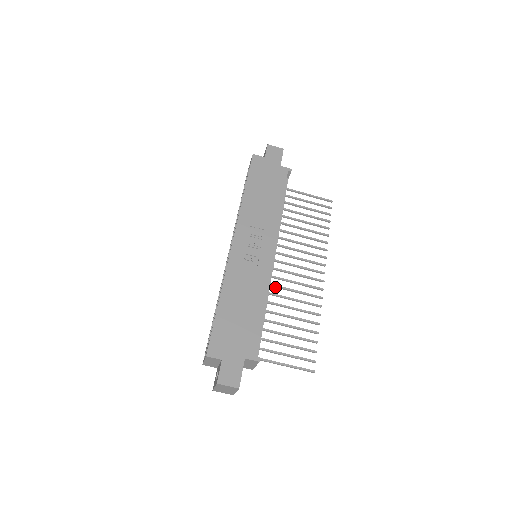
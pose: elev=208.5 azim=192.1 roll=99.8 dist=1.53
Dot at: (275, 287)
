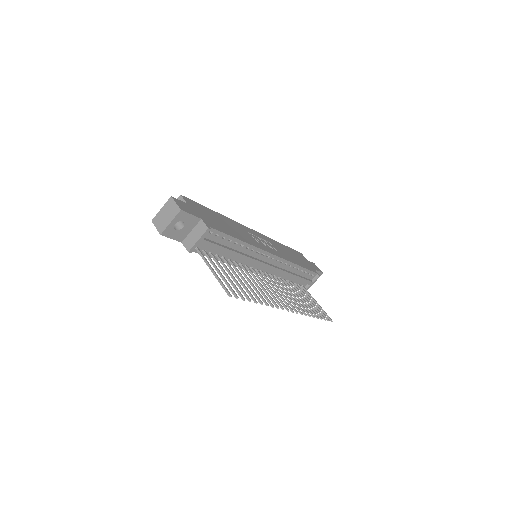
Dot at: (251, 273)
